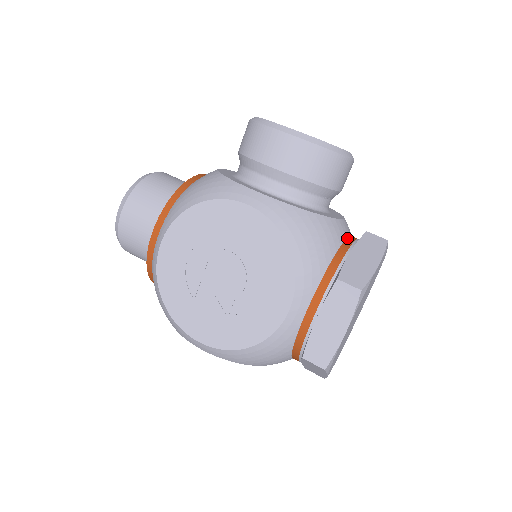
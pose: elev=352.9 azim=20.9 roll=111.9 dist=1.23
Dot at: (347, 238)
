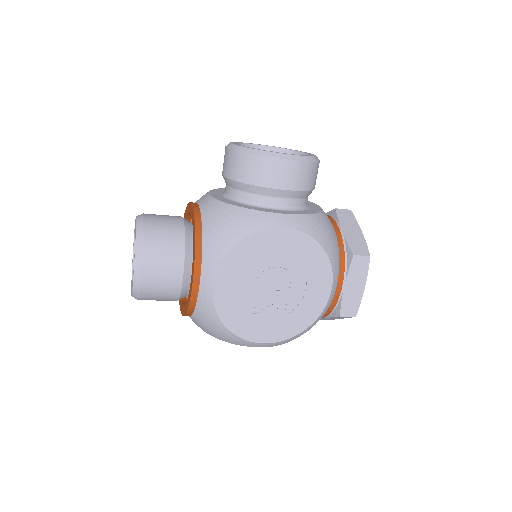
Dot at: occluded
